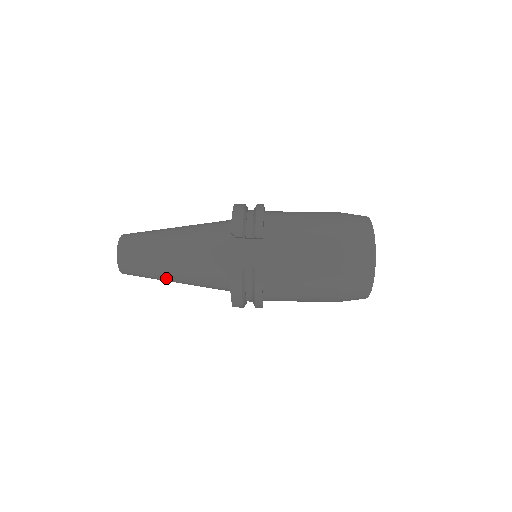
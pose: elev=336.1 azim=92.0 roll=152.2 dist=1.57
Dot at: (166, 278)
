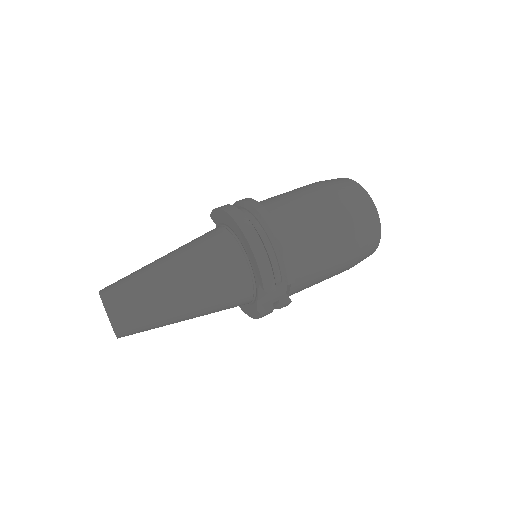
Dot at: occluded
